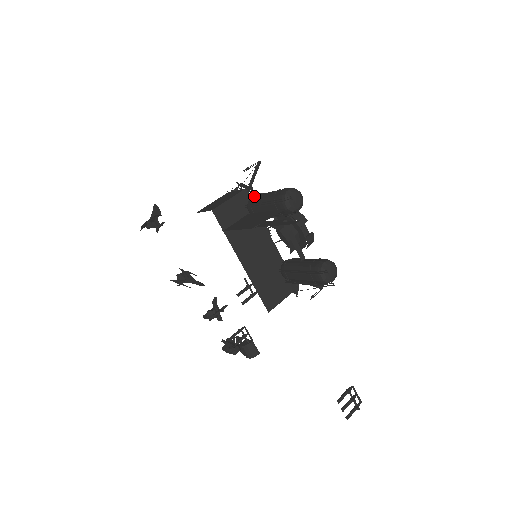
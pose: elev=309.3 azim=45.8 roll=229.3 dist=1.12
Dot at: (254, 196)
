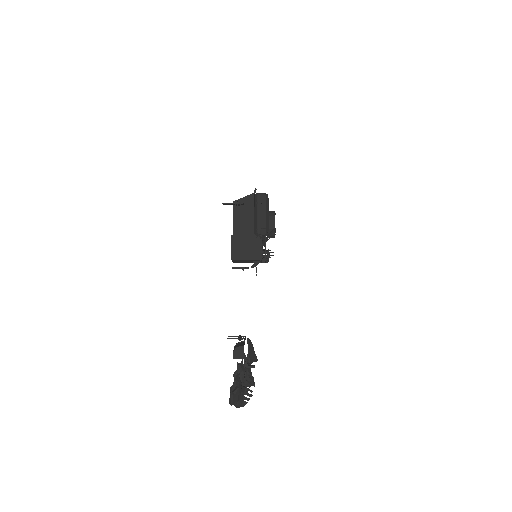
Dot at: occluded
